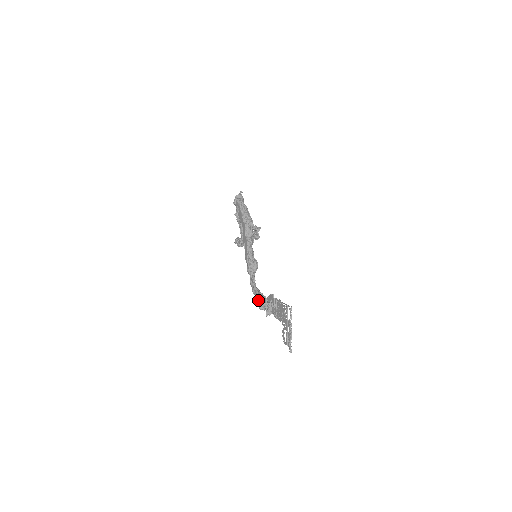
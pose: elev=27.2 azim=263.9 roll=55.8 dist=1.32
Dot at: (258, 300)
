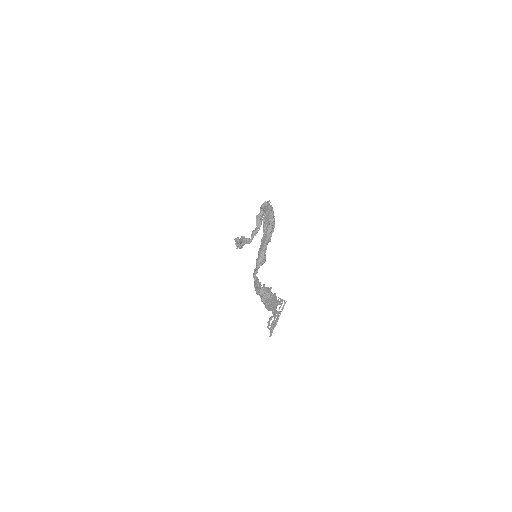
Dot at: (258, 287)
